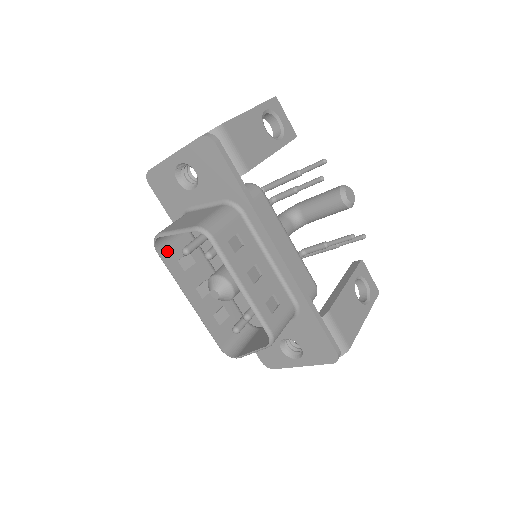
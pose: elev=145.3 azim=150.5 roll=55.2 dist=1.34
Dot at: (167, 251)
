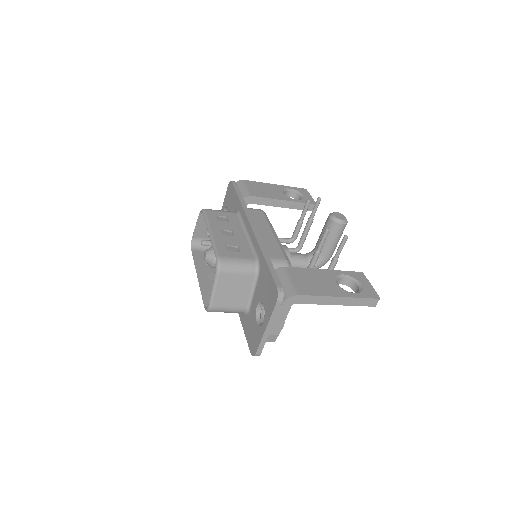
Dot at: (199, 253)
